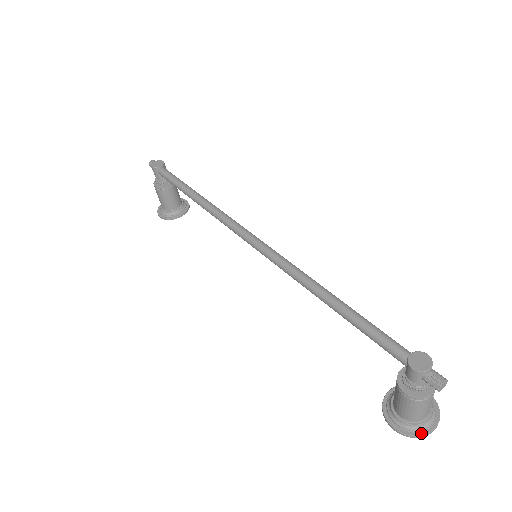
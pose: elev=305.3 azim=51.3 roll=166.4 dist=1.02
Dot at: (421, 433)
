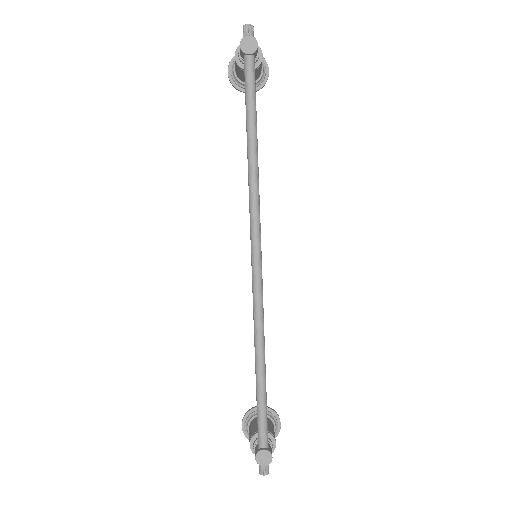
Dot at: occluded
